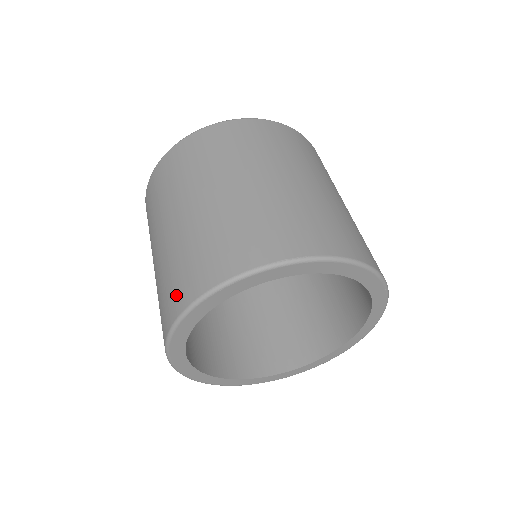
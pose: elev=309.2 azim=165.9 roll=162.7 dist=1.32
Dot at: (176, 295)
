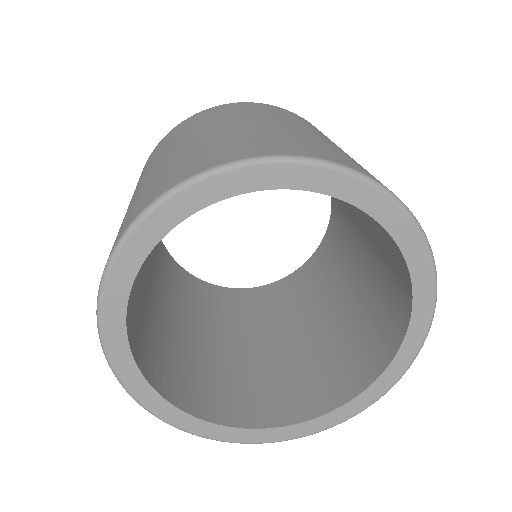
Dot at: occluded
